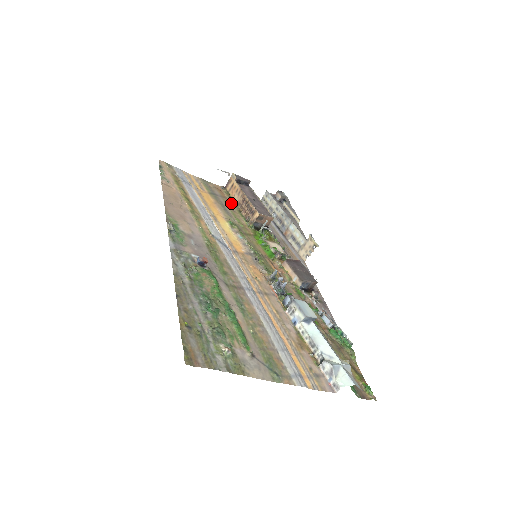
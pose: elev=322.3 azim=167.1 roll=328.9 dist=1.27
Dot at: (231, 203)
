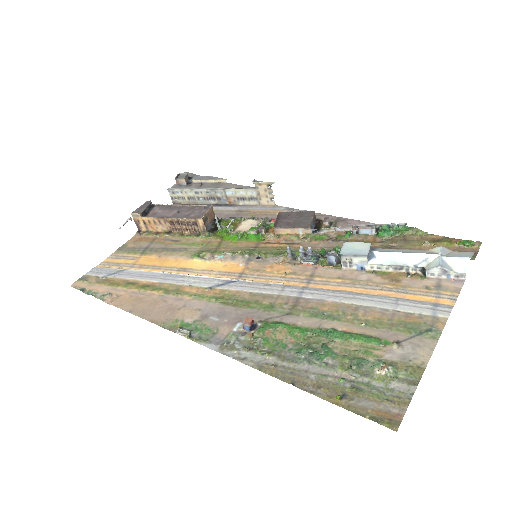
Dot at: (165, 237)
